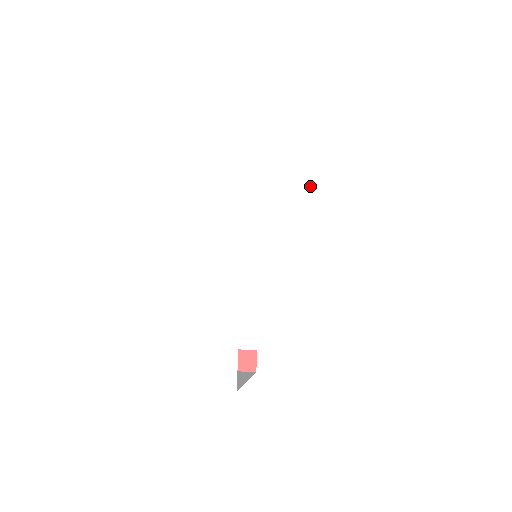
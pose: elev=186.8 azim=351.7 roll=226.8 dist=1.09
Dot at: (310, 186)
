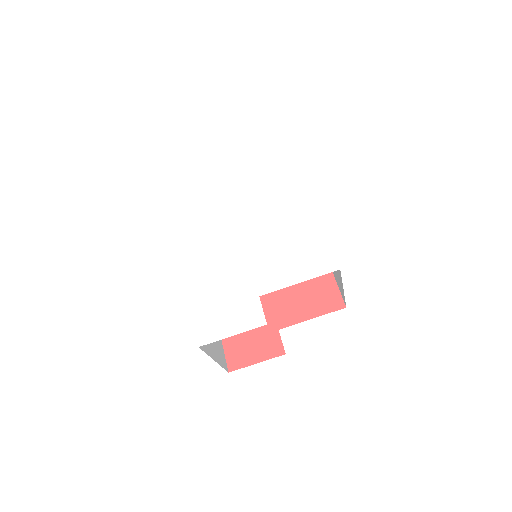
Dot at: (275, 186)
